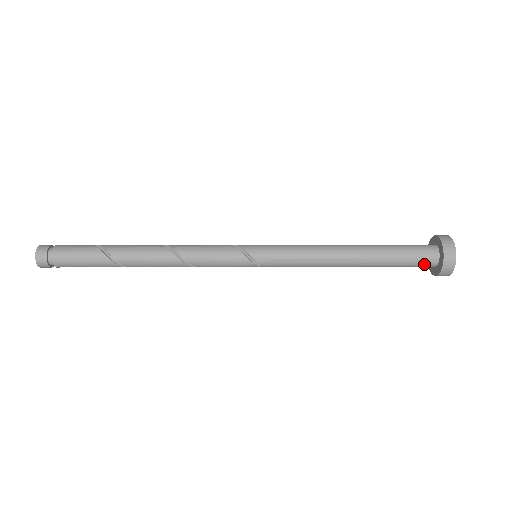
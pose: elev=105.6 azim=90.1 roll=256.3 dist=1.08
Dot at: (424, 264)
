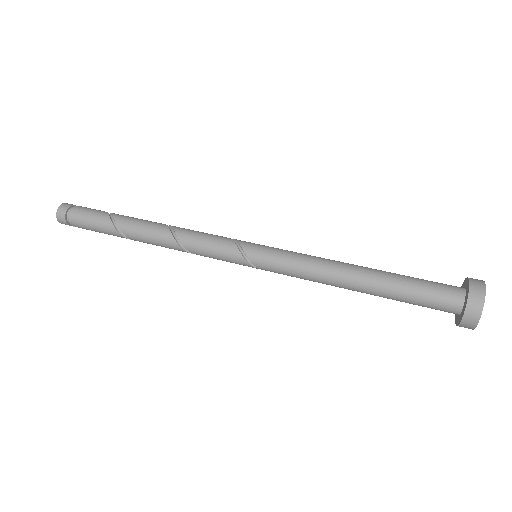
Dot at: (443, 309)
